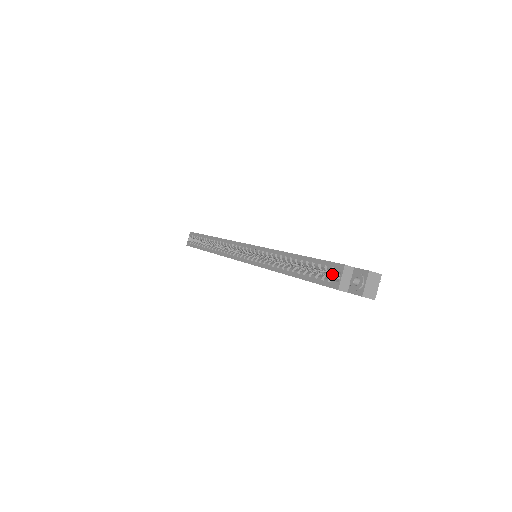
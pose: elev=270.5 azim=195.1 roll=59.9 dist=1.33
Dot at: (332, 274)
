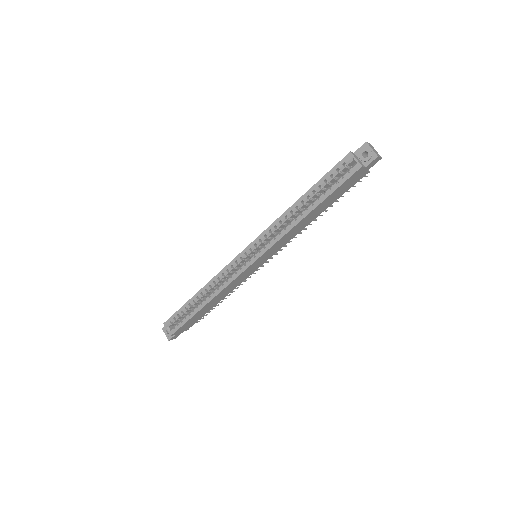
Dot at: (343, 173)
